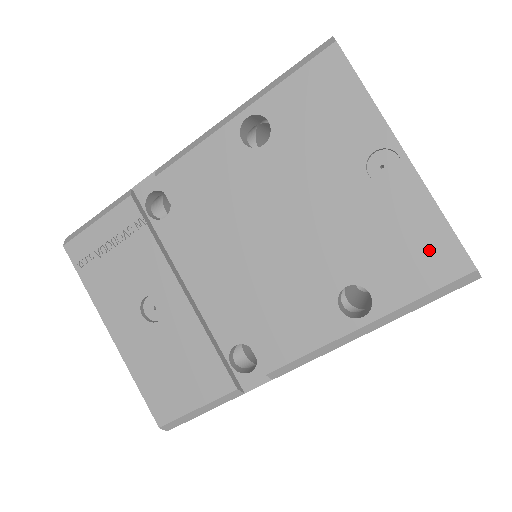
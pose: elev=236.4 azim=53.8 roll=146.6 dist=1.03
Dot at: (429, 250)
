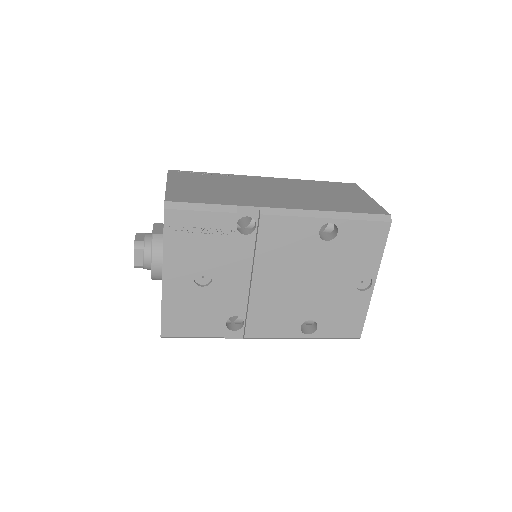
Dot at: (352, 323)
